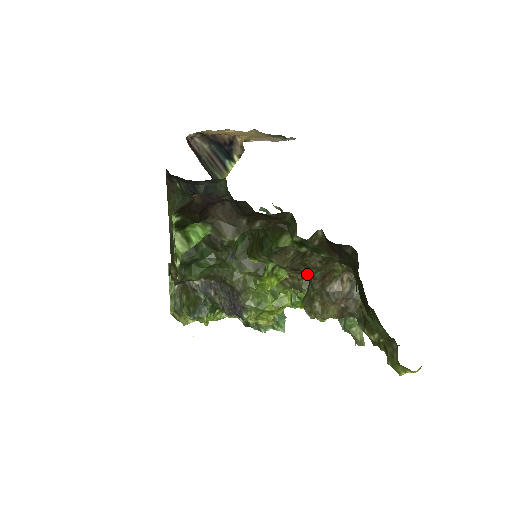
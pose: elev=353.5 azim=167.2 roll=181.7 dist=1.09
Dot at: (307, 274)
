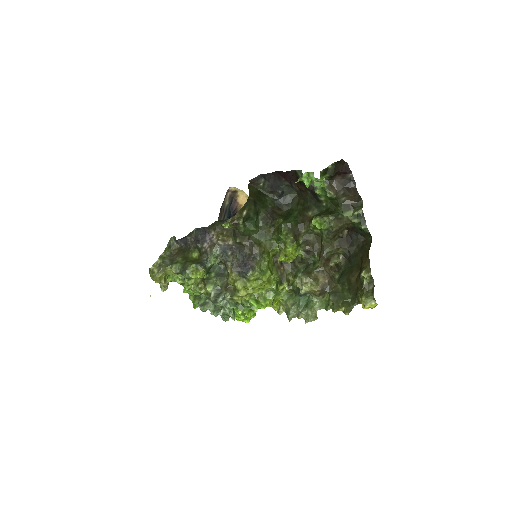
Dot at: (317, 256)
